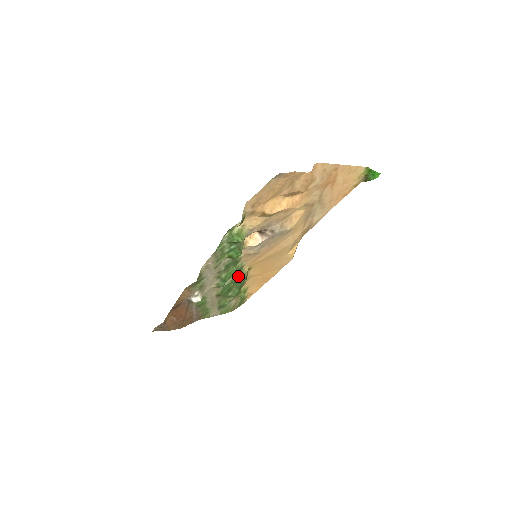
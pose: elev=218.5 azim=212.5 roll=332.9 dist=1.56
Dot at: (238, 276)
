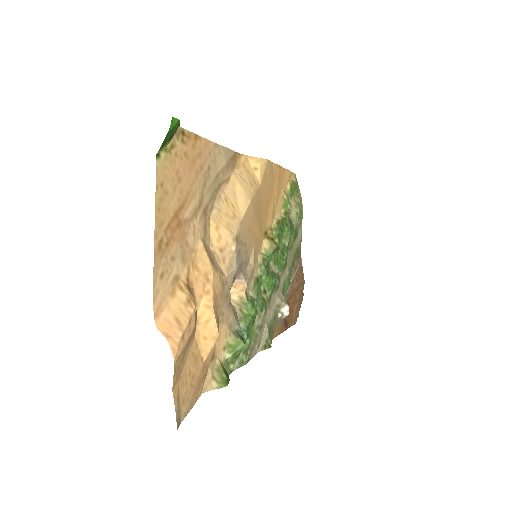
Dot at: (272, 257)
